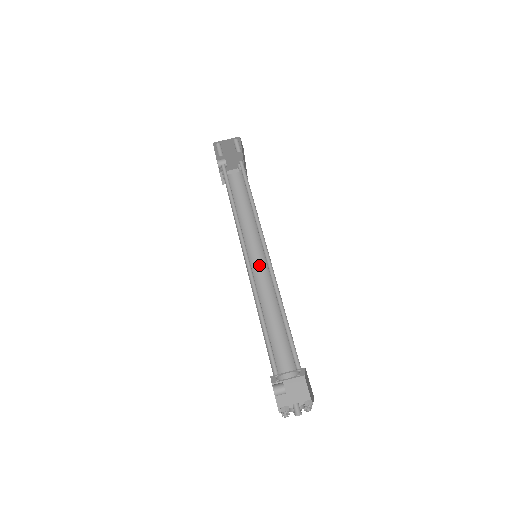
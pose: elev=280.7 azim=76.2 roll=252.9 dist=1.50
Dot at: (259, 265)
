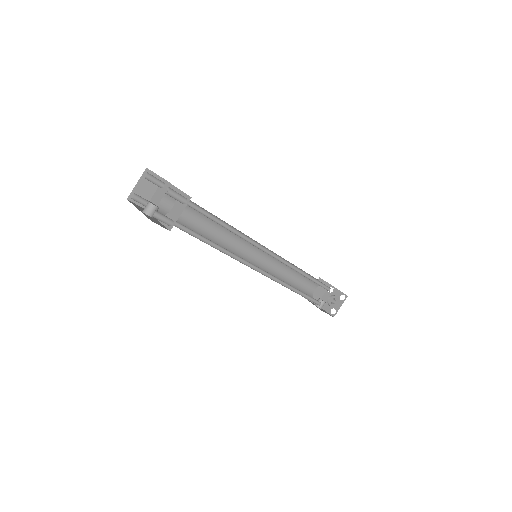
Dot at: (254, 253)
